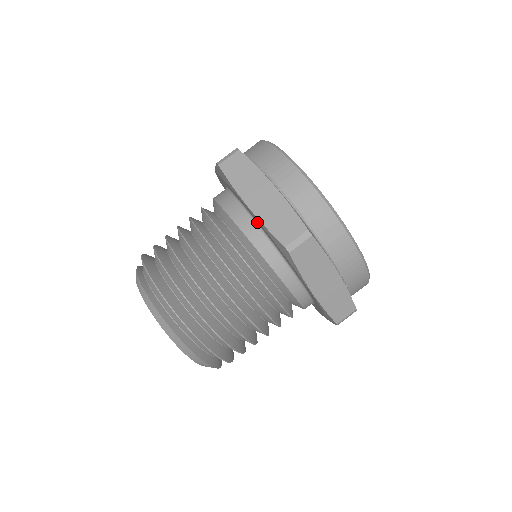
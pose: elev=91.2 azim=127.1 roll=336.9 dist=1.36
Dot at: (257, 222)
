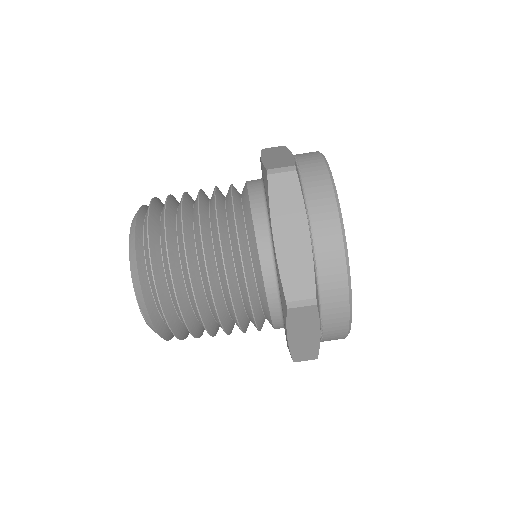
Dot at: (263, 181)
